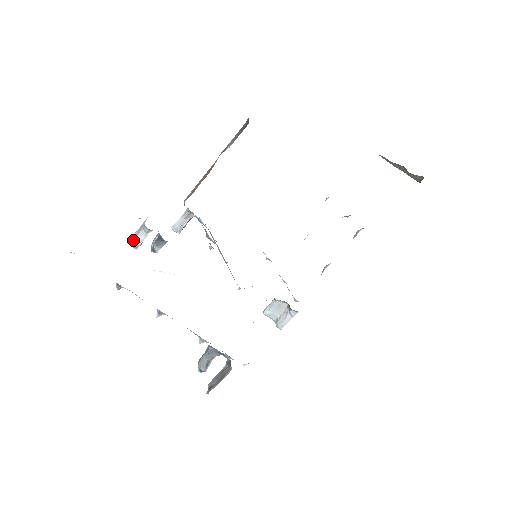
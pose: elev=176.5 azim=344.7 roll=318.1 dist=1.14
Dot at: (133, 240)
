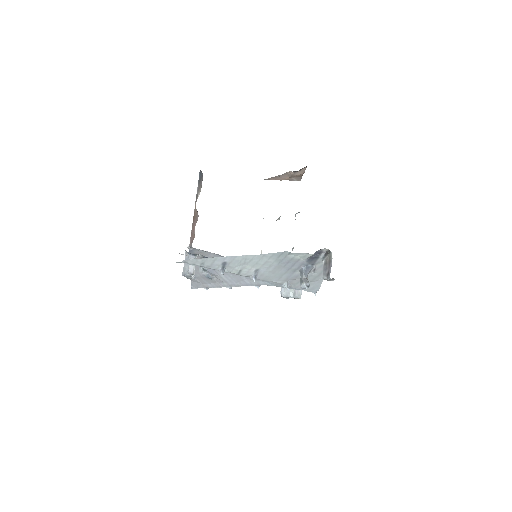
Dot at: (188, 270)
